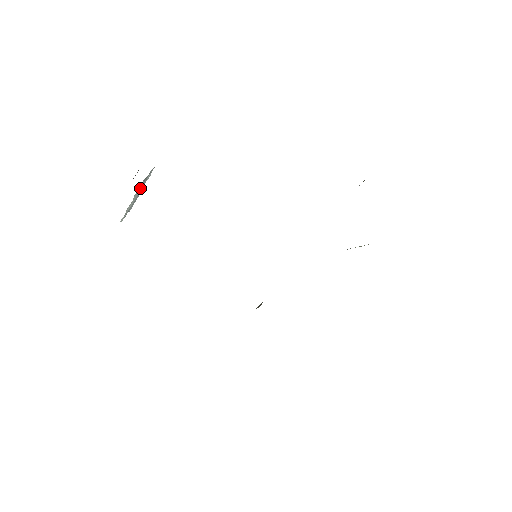
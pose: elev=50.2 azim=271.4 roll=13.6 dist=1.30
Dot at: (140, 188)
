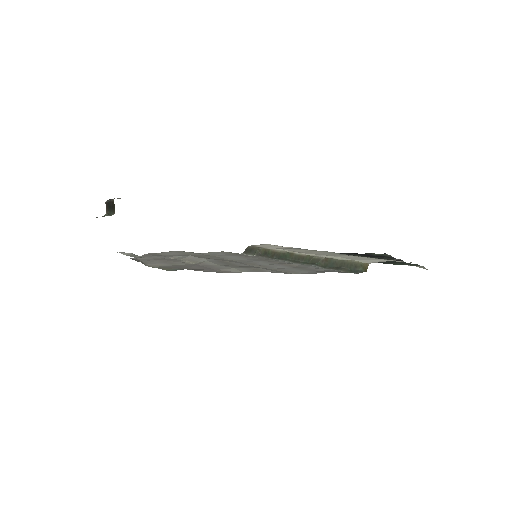
Dot at: occluded
